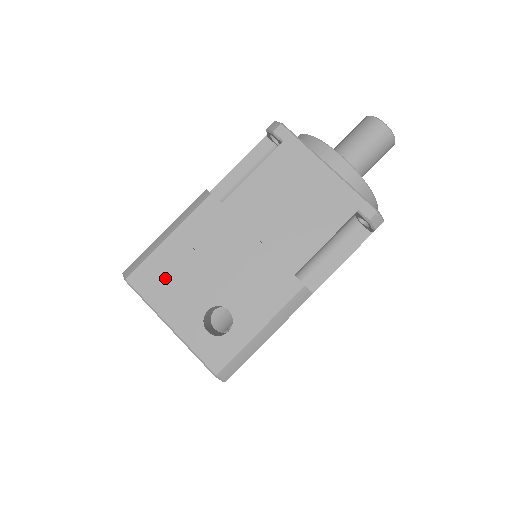
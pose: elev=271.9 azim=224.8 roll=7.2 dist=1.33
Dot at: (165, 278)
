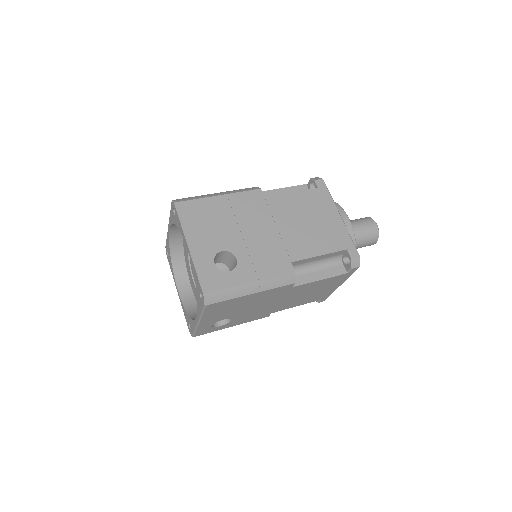
Dot at: (203, 217)
